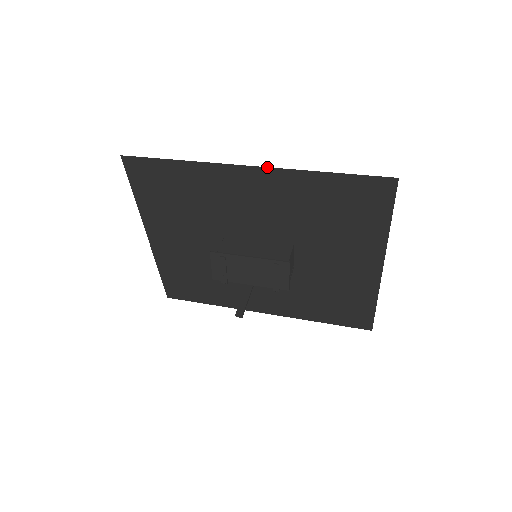
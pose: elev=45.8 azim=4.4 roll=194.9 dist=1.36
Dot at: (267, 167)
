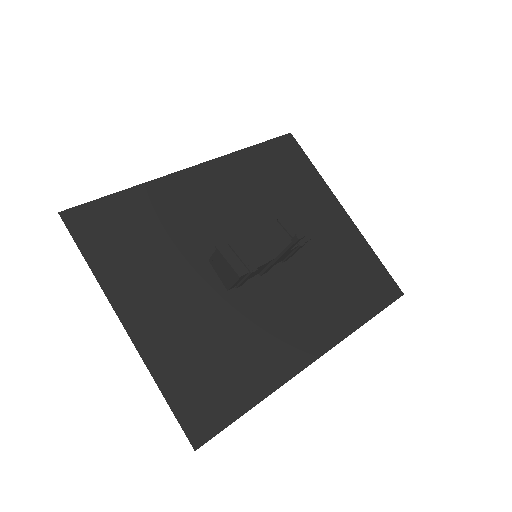
Dot at: (207, 161)
